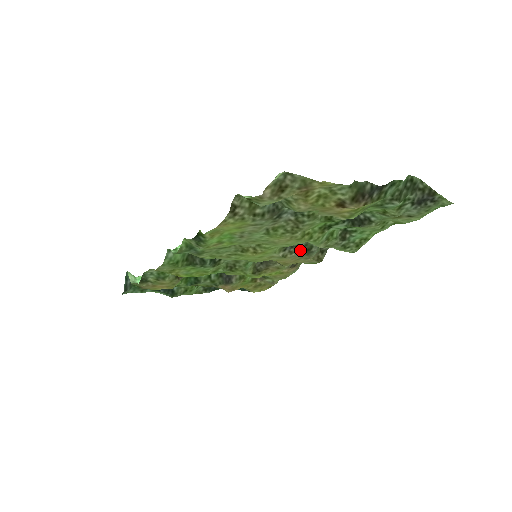
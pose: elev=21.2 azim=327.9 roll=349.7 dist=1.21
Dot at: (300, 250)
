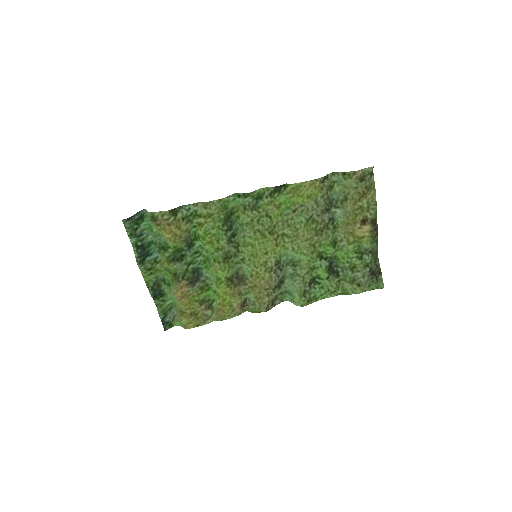
Dot at: (279, 276)
